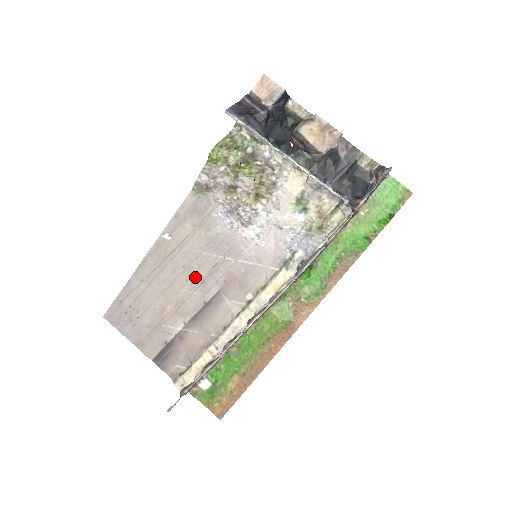
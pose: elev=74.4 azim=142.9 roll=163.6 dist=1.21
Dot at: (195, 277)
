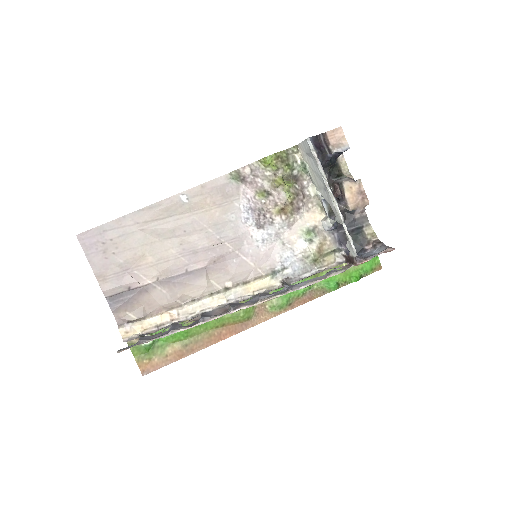
Dot at: (190, 245)
